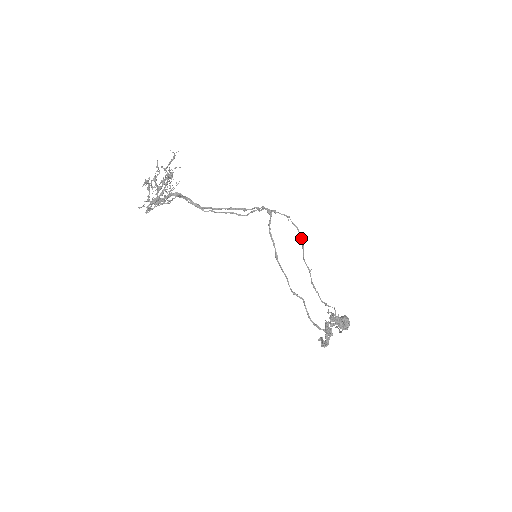
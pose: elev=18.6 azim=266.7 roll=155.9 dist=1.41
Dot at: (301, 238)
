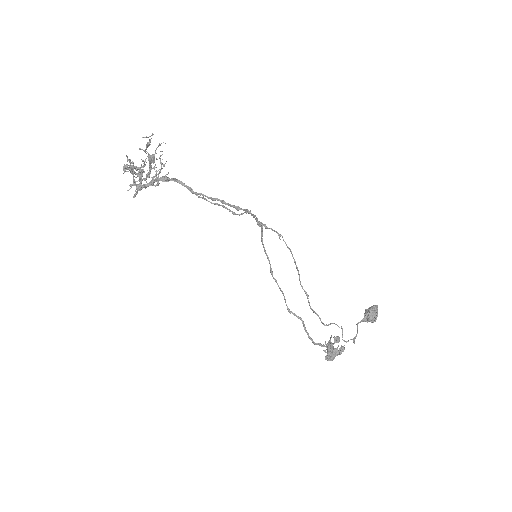
Dot at: (295, 263)
